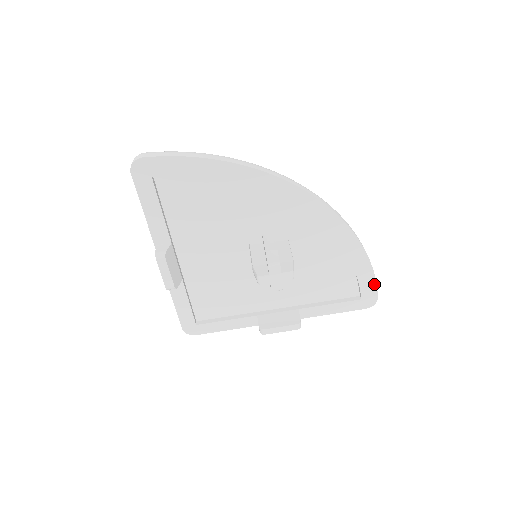
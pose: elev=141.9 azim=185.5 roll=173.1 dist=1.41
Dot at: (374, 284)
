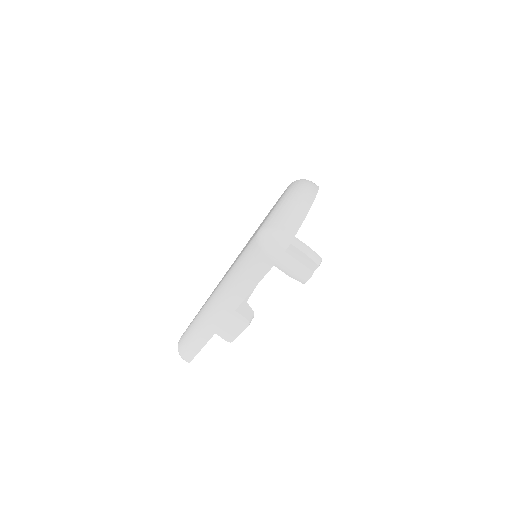
Dot at: occluded
